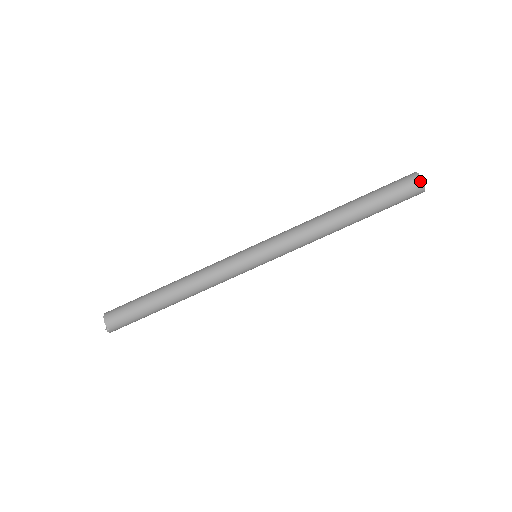
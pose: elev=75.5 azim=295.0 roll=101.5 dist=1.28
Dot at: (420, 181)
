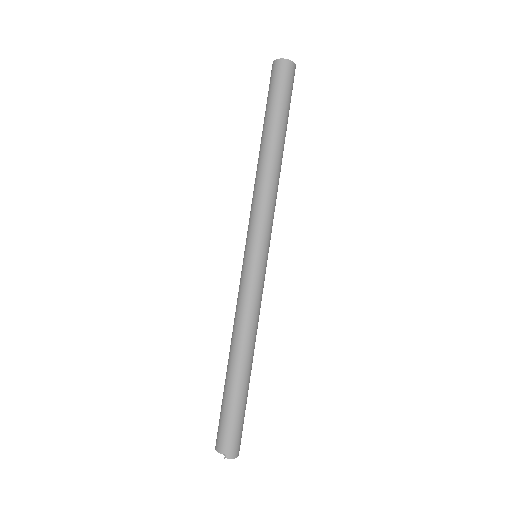
Dot at: (276, 62)
